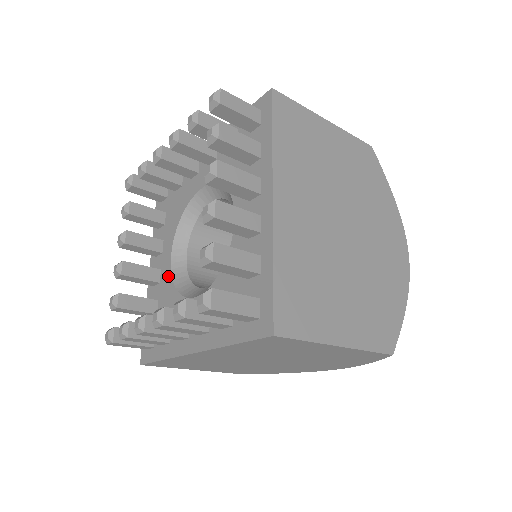
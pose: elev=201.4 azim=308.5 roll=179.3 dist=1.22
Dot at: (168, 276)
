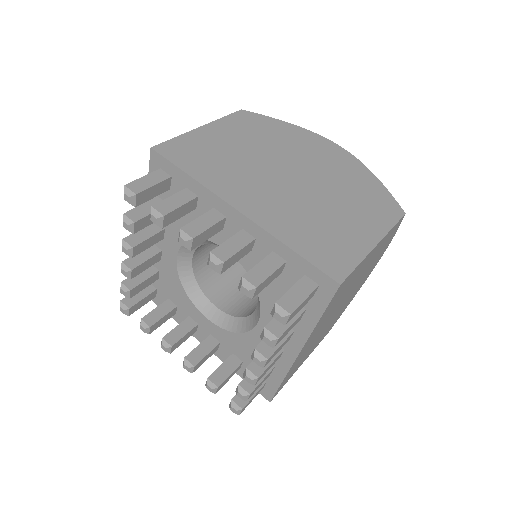
Dot at: (173, 268)
